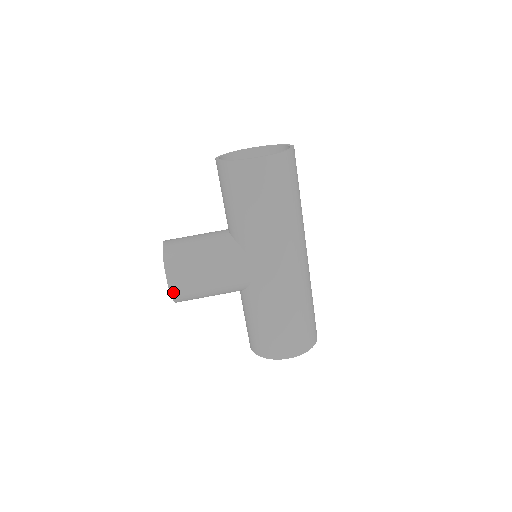
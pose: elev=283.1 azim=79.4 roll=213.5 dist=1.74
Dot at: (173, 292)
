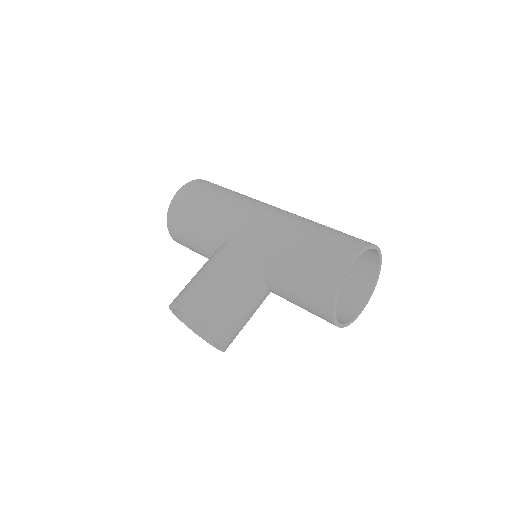
Dot at: (192, 315)
